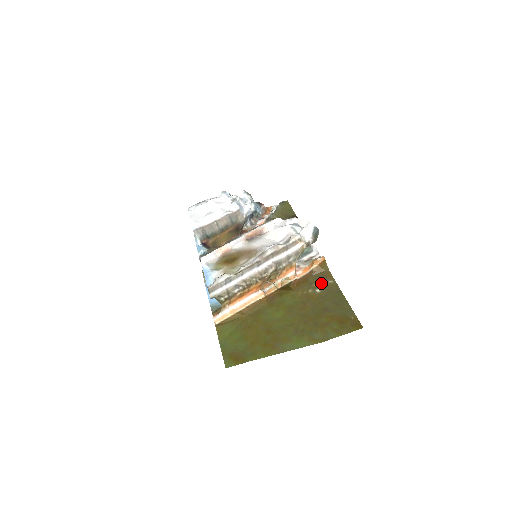
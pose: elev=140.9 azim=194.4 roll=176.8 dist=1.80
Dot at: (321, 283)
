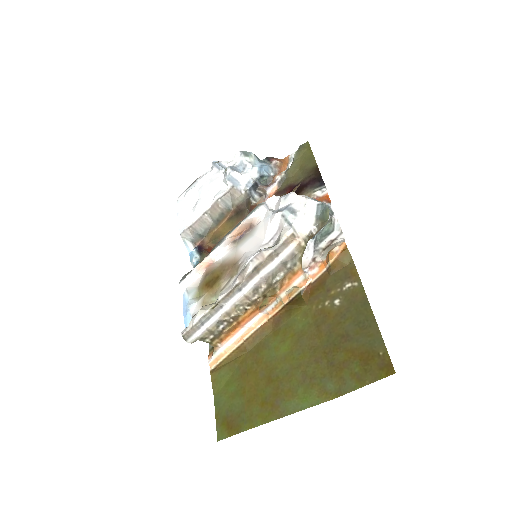
Dot at: (341, 288)
